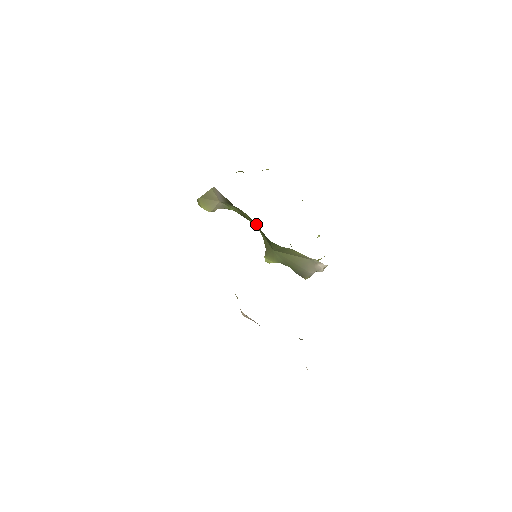
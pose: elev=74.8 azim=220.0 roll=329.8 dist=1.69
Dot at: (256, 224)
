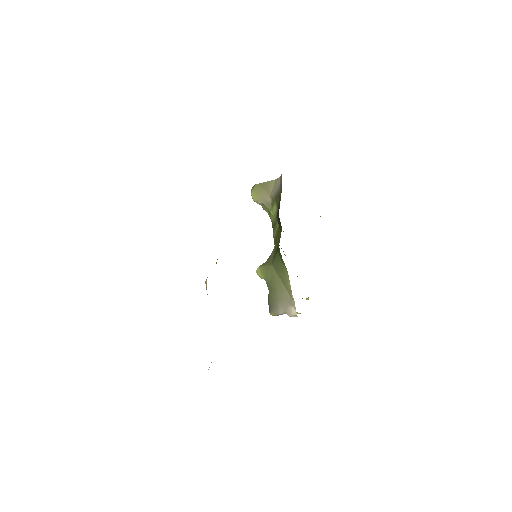
Dot at: (281, 230)
